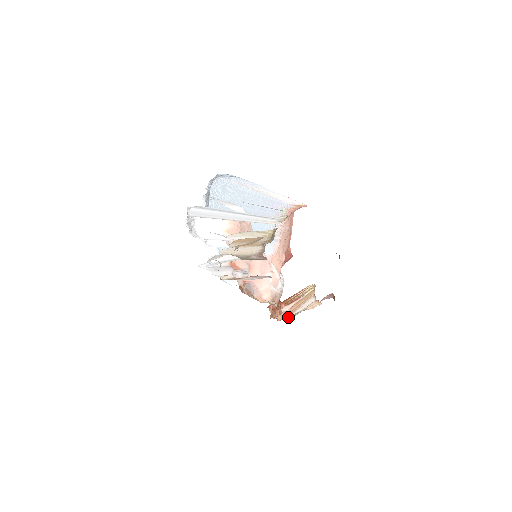
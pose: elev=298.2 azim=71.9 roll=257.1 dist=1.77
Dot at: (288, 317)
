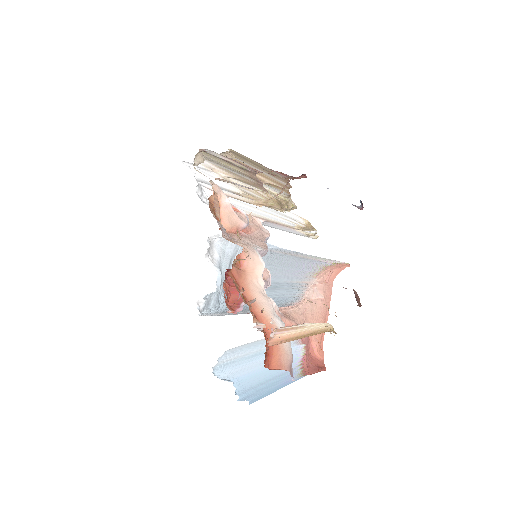
Dot at: occluded
